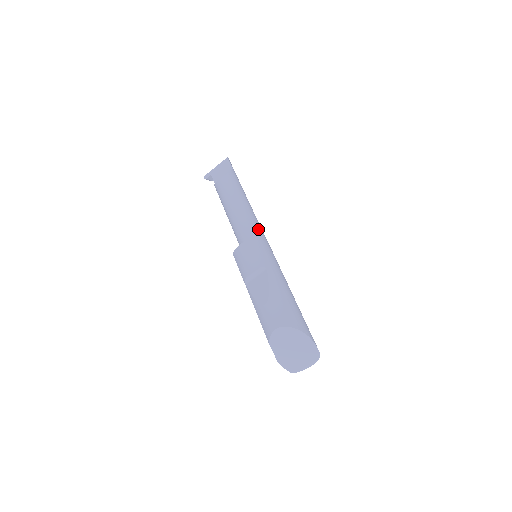
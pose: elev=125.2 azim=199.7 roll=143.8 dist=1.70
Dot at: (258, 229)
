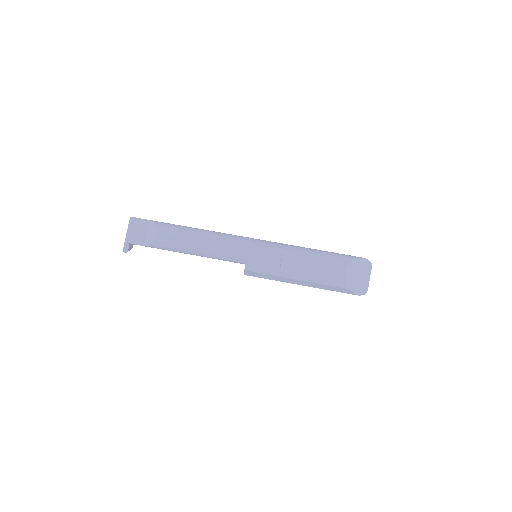
Dot at: (238, 236)
